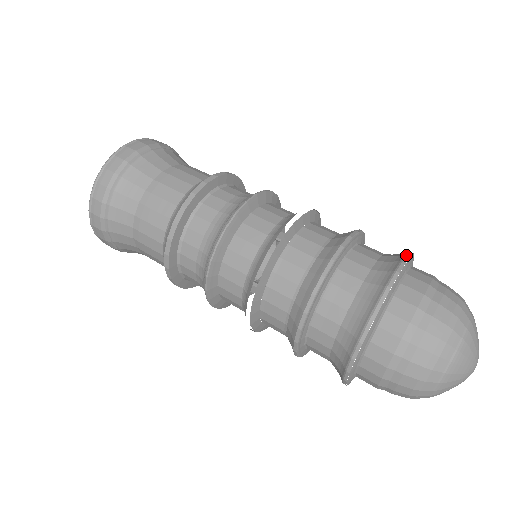
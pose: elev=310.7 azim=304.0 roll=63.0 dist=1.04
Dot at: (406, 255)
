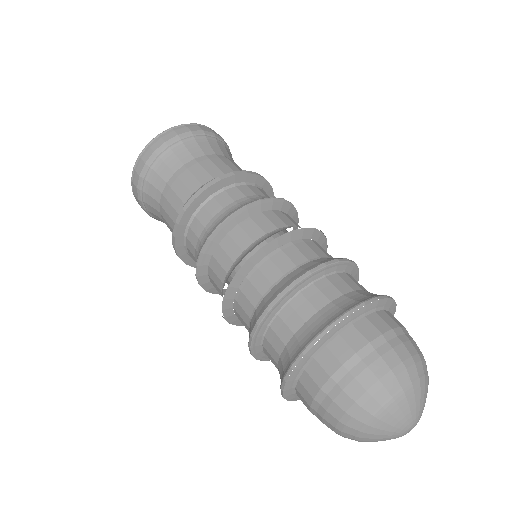
Dot at: (372, 298)
